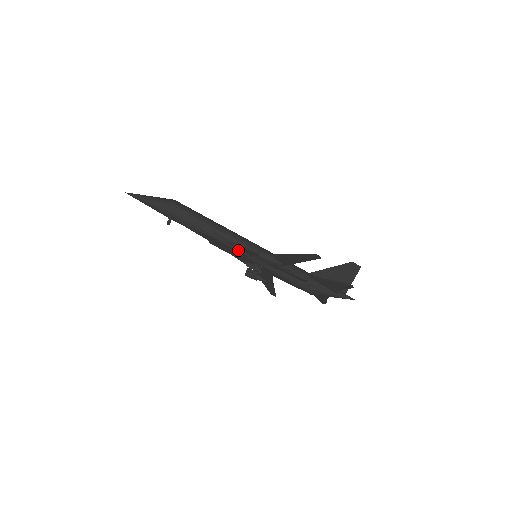
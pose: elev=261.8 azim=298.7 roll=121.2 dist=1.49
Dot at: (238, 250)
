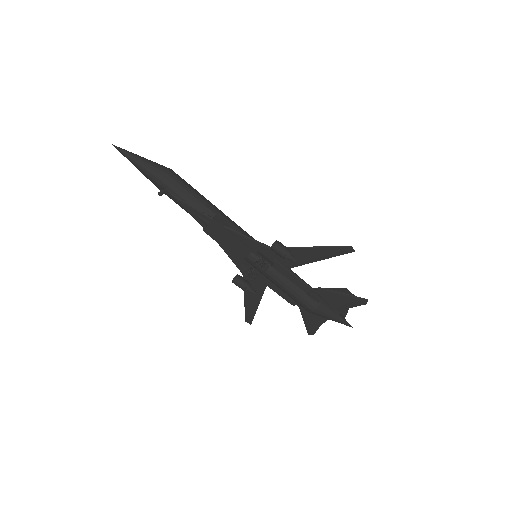
Dot at: (241, 241)
